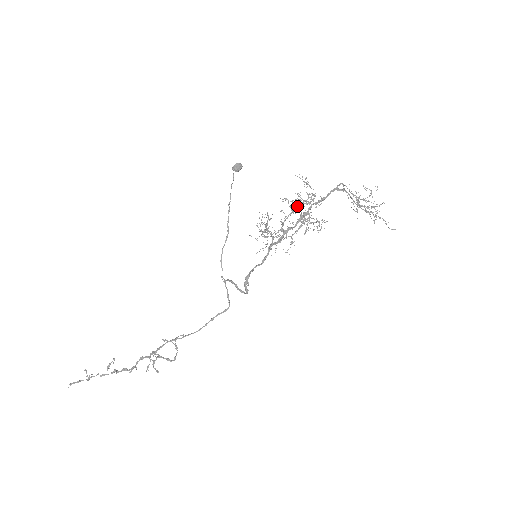
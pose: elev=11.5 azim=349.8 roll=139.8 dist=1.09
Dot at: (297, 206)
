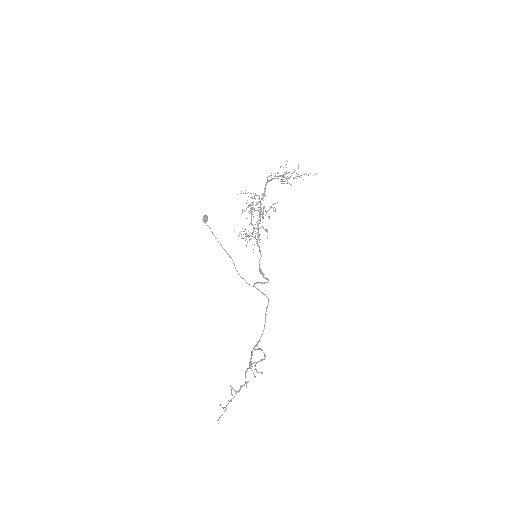
Dot at: (251, 209)
